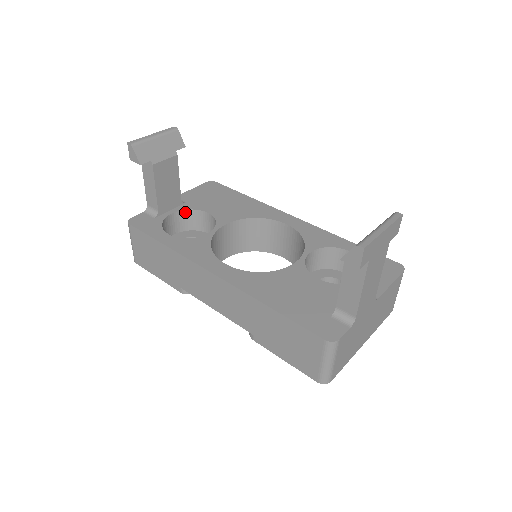
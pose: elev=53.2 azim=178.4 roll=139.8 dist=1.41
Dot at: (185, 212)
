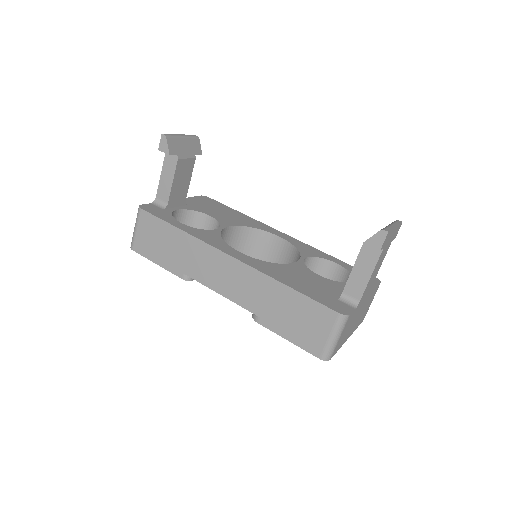
Dot at: (188, 212)
